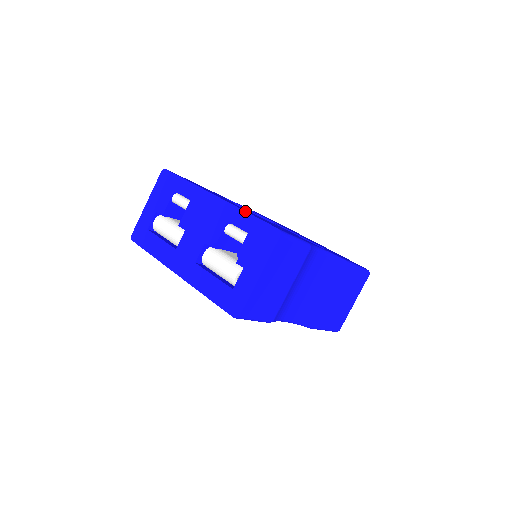
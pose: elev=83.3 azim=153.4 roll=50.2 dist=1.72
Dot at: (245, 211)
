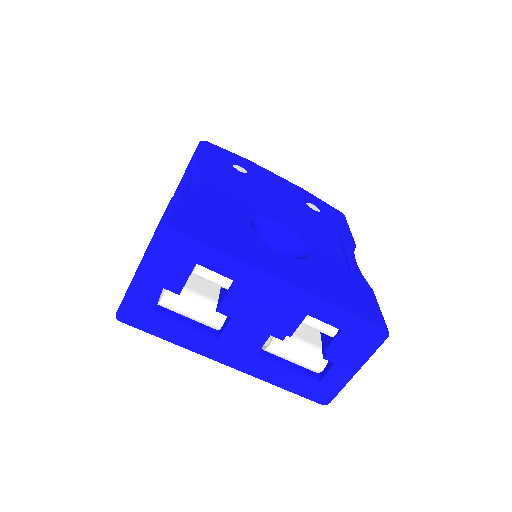
Dot at: (337, 306)
